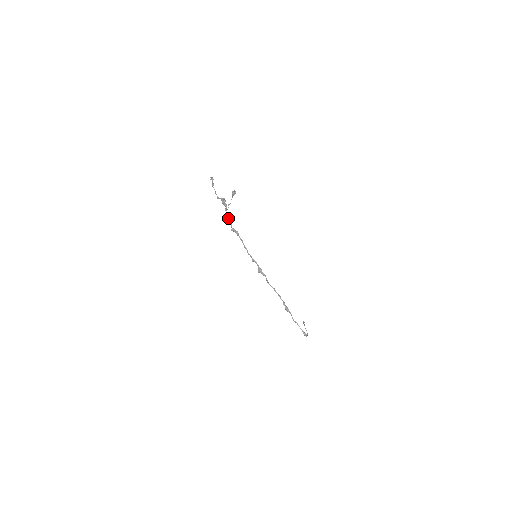
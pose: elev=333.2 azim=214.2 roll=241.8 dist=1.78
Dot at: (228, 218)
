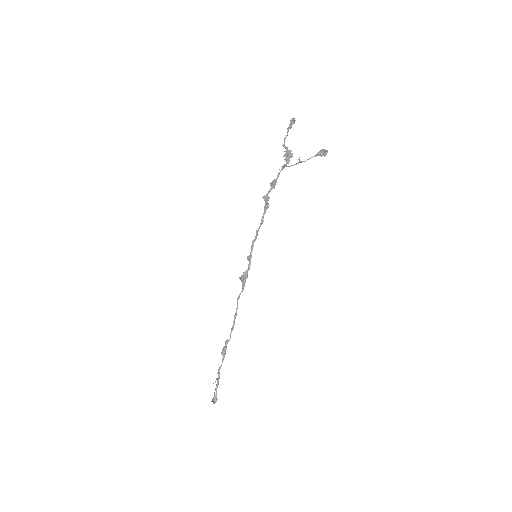
Dot at: (275, 179)
